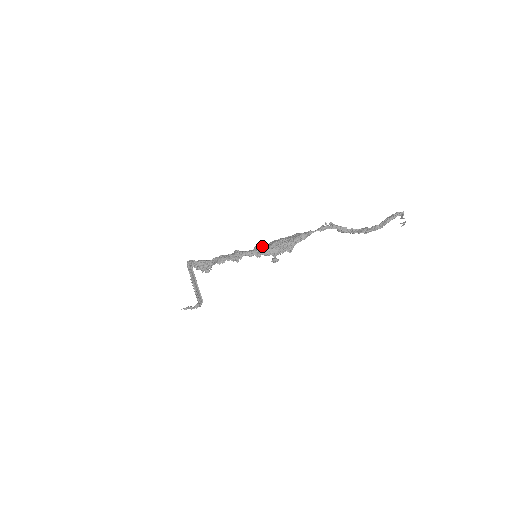
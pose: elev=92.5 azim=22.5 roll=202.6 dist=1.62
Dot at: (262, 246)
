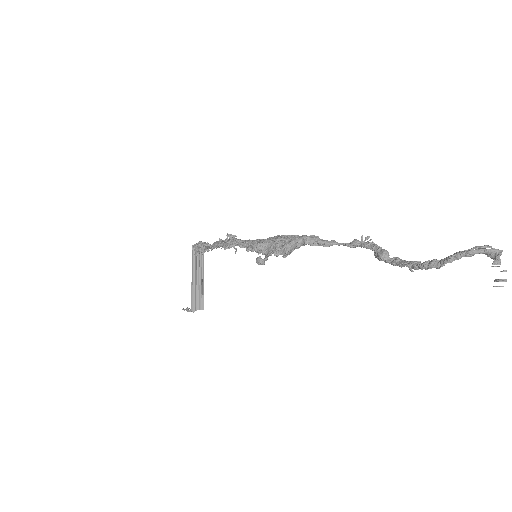
Dot at: occluded
